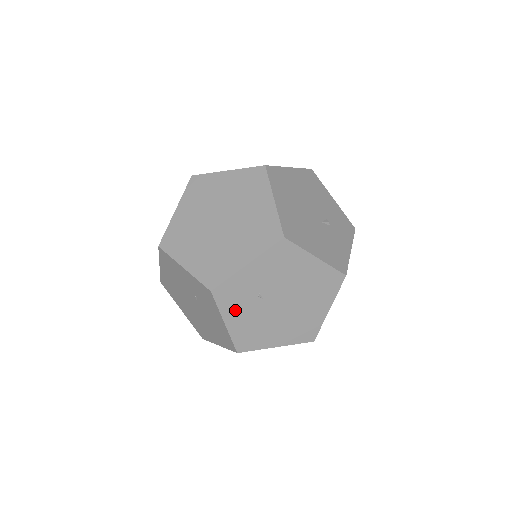
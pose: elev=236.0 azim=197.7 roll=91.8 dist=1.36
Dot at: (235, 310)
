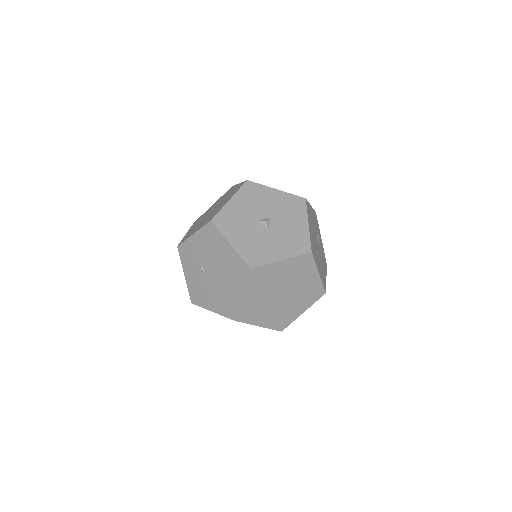
Dot at: occluded
